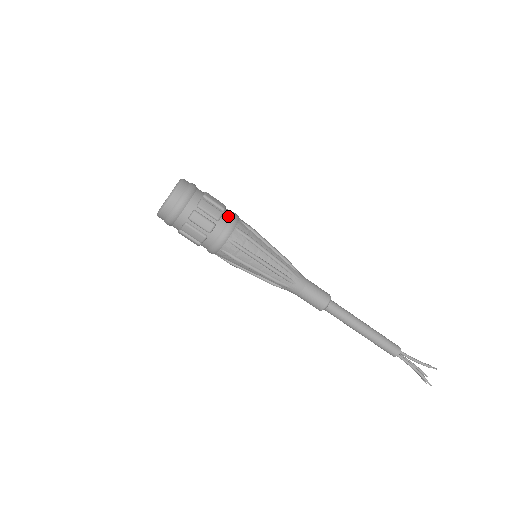
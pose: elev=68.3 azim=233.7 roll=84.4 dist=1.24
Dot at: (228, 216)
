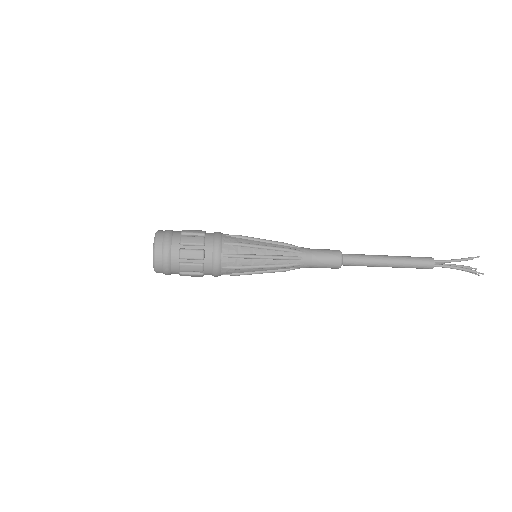
Dot at: (211, 237)
